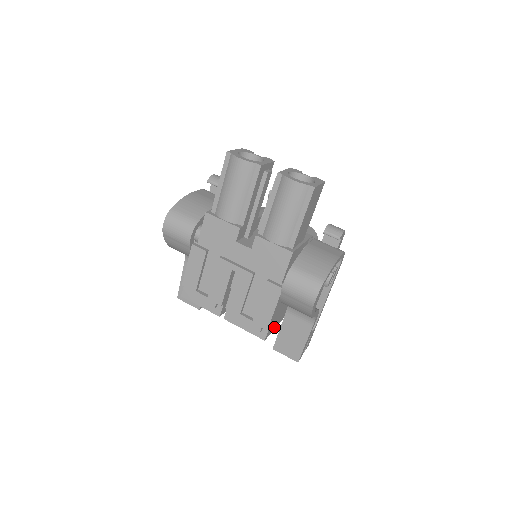
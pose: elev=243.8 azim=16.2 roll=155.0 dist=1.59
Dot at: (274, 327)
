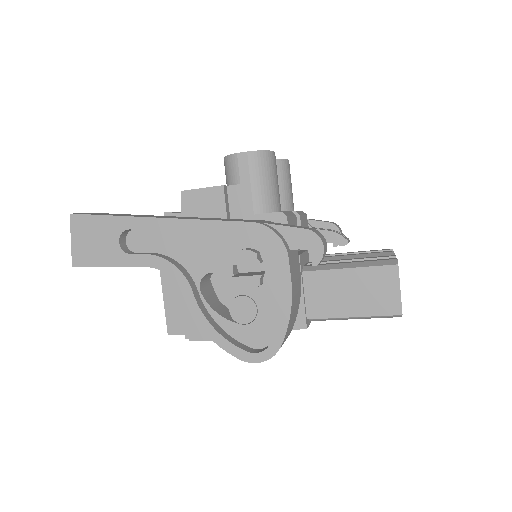
Dot at: occluded
